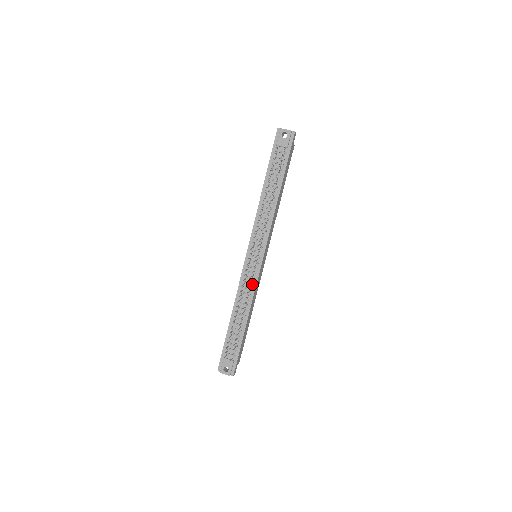
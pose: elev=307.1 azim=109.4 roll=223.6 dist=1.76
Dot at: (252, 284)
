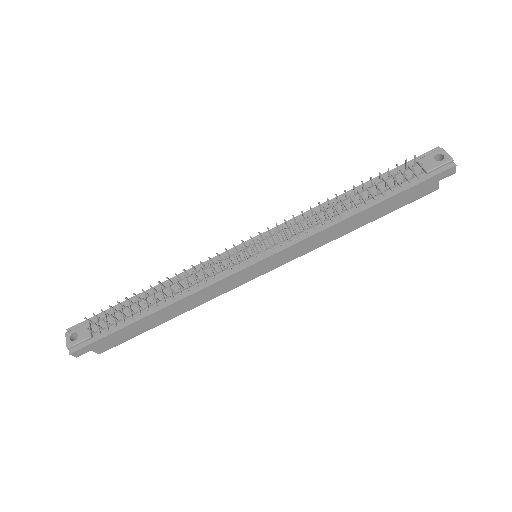
Dot at: (214, 276)
